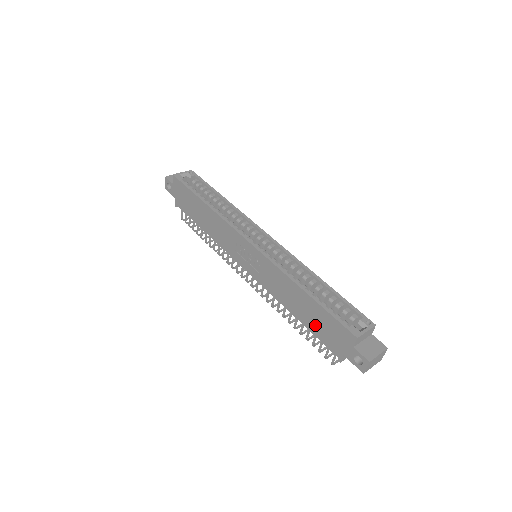
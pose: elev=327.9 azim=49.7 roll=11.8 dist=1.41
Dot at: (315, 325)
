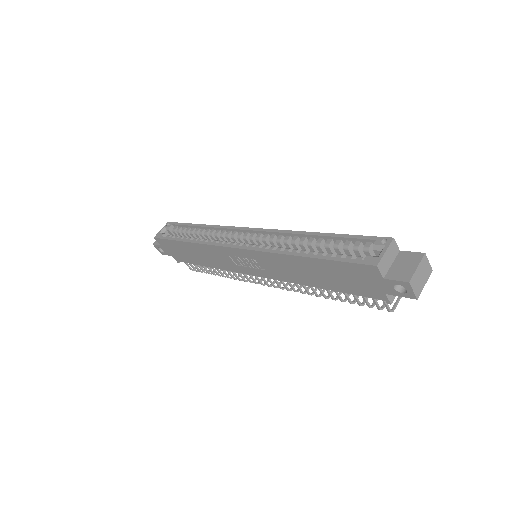
Dot at: (339, 283)
